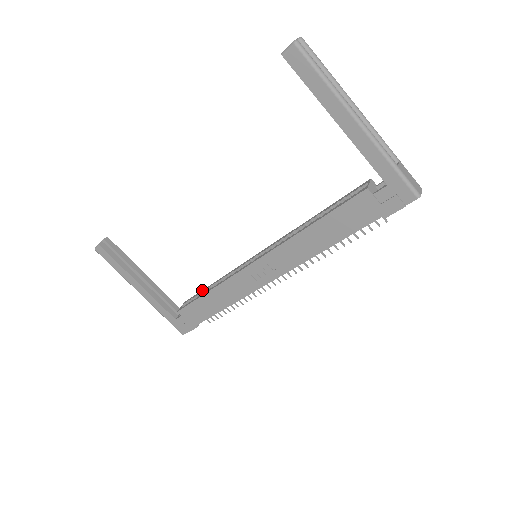
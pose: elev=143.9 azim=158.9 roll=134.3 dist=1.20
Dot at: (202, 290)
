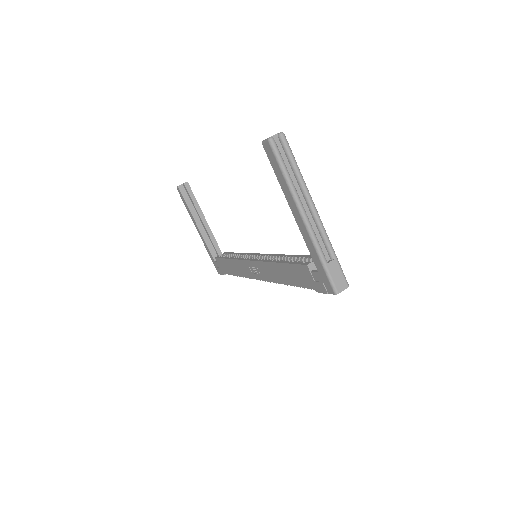
Dot at: (233, 252)
